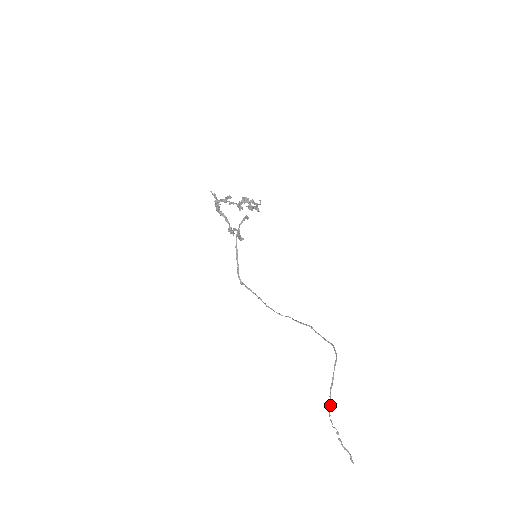
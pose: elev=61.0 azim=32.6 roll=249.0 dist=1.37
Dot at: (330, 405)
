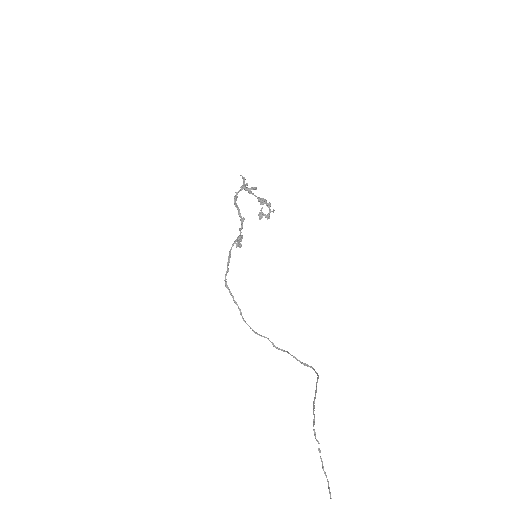
Dot at: (314, 414)
